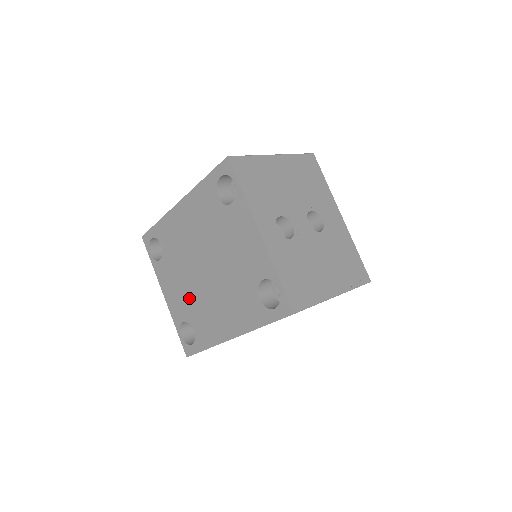
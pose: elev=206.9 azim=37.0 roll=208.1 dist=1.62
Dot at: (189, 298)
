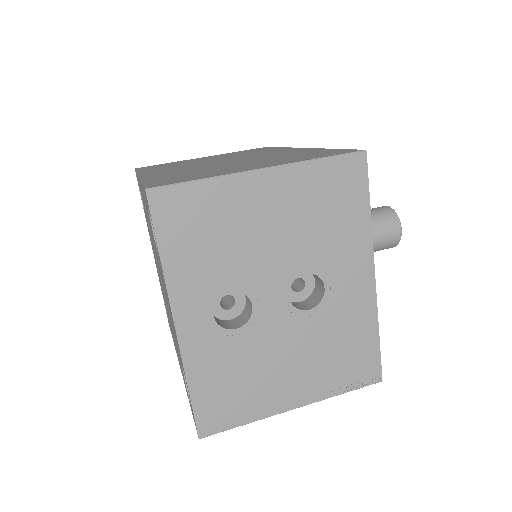
Dot at: (160, 282)
